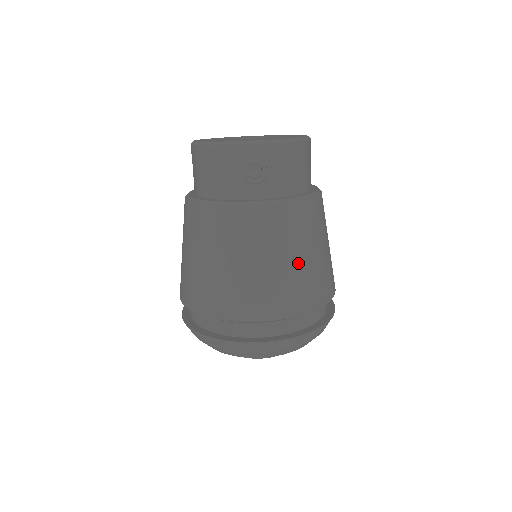
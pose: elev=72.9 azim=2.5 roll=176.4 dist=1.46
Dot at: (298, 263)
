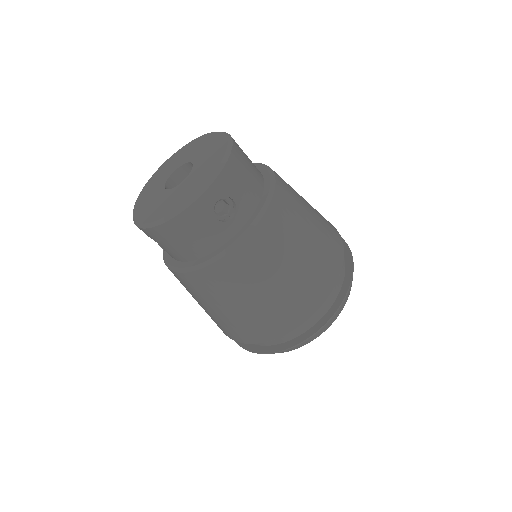
Dot at: (220, 312)
